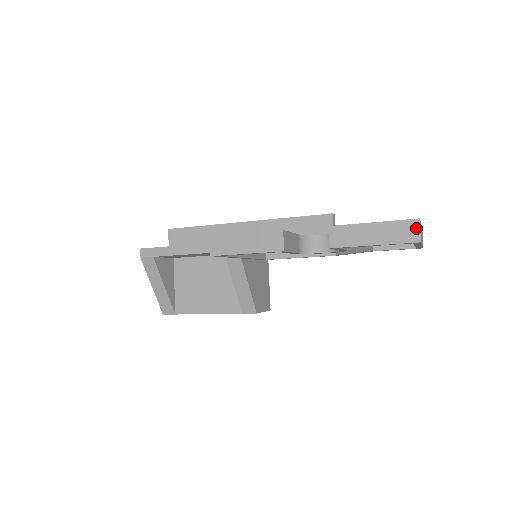
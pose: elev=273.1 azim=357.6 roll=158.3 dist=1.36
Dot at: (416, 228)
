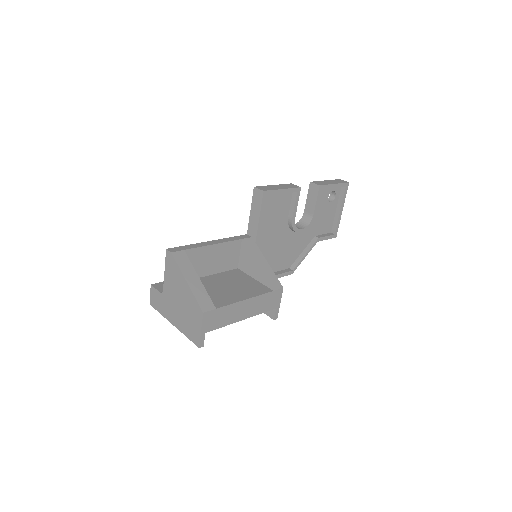
Dot at: (342, 180)
